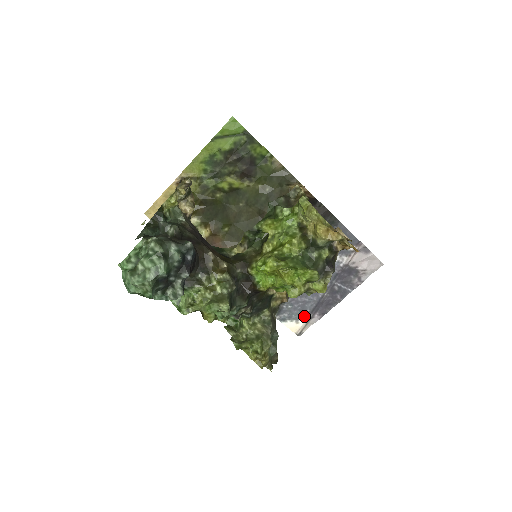
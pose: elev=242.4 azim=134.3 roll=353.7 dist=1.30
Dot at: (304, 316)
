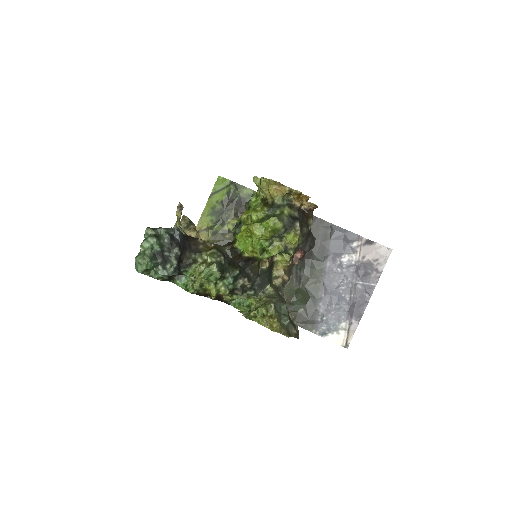
Dot at: (342, 324)
